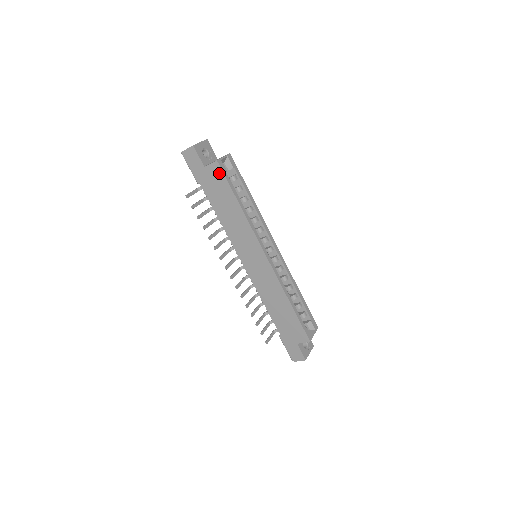
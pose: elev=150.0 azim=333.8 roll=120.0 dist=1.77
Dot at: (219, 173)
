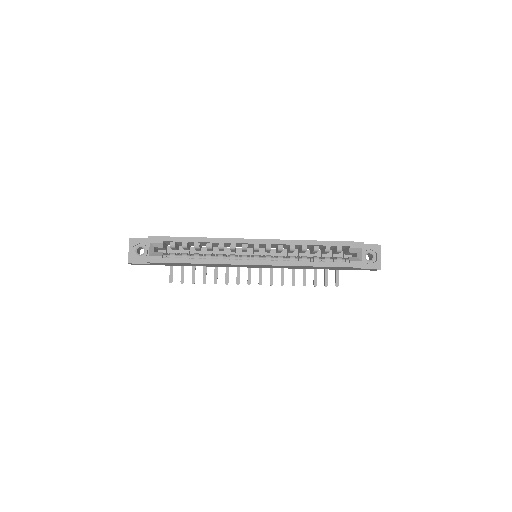
Dot at: (160, 263)
